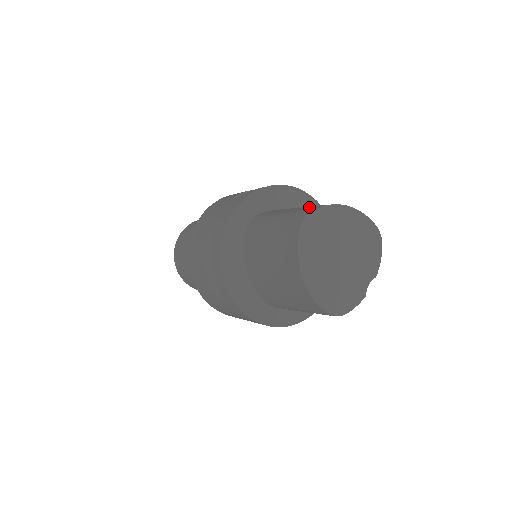
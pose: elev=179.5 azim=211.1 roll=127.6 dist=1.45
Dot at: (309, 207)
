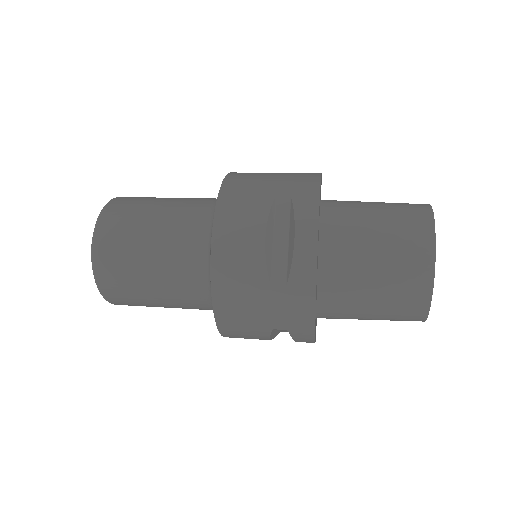
Dot at: occluded
